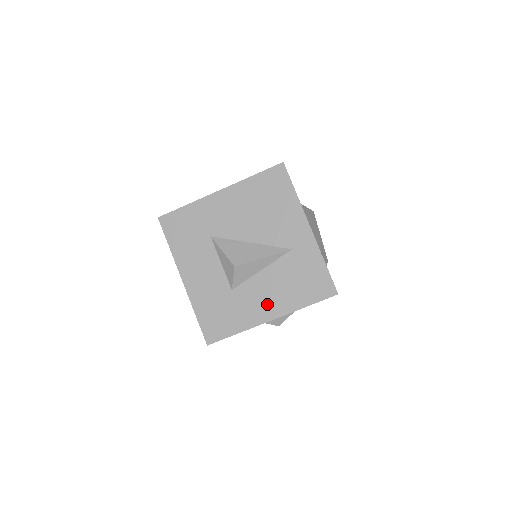
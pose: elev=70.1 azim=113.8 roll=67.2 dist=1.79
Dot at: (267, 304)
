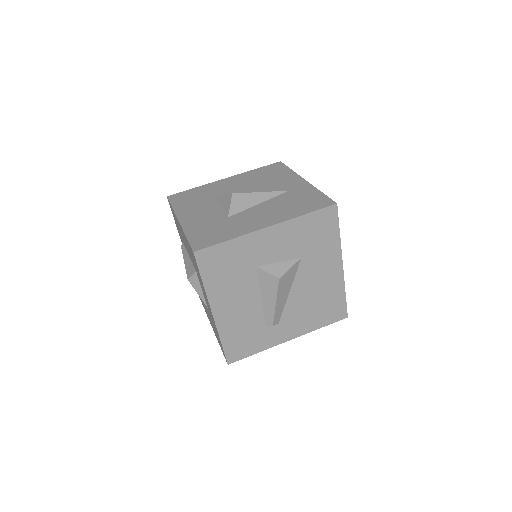
Dot at: (263, 219)
